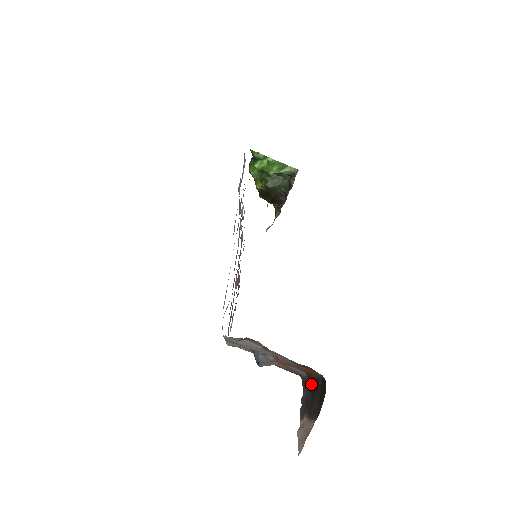
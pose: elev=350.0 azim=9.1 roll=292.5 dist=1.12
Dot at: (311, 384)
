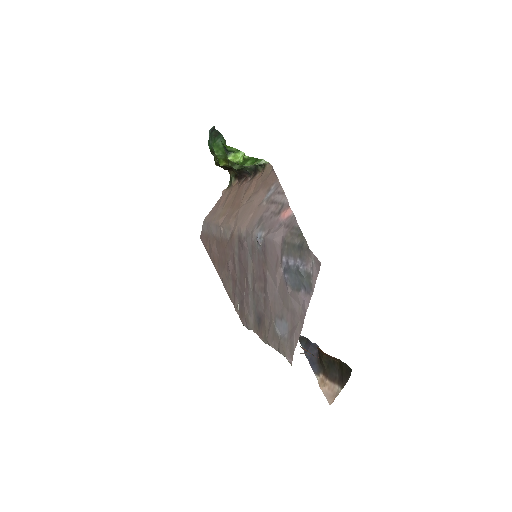
Dot at: (326, 358)
